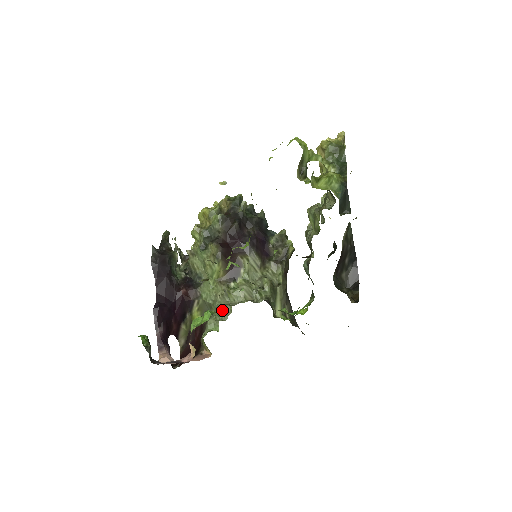
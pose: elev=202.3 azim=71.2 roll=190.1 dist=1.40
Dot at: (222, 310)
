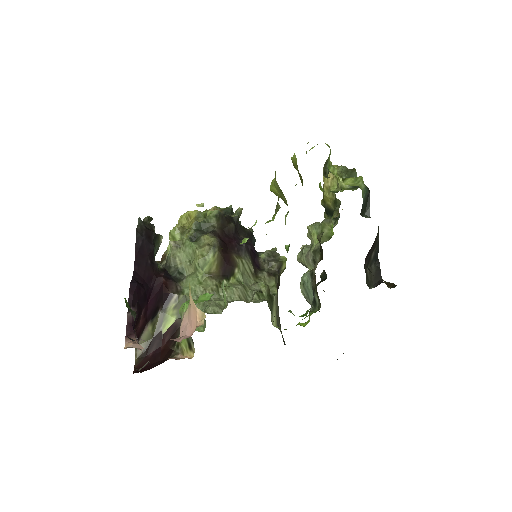
Dot at: (215, 303)
